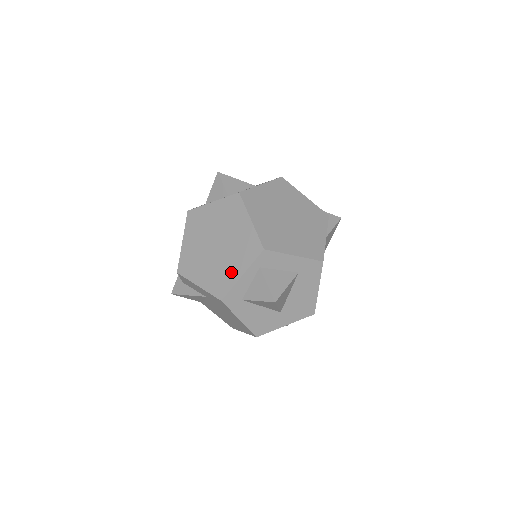
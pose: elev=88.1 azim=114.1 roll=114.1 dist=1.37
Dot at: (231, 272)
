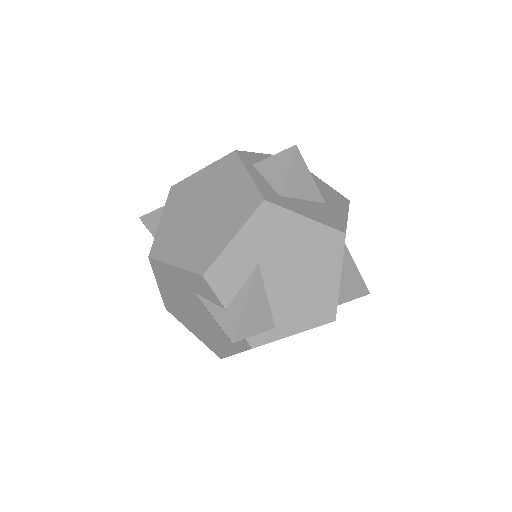
Dot at: (239, 188)
